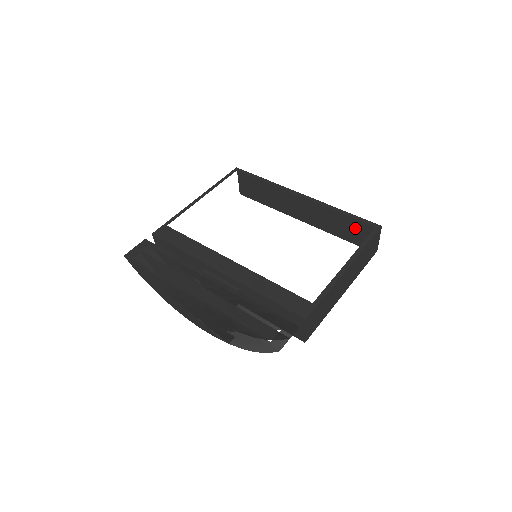
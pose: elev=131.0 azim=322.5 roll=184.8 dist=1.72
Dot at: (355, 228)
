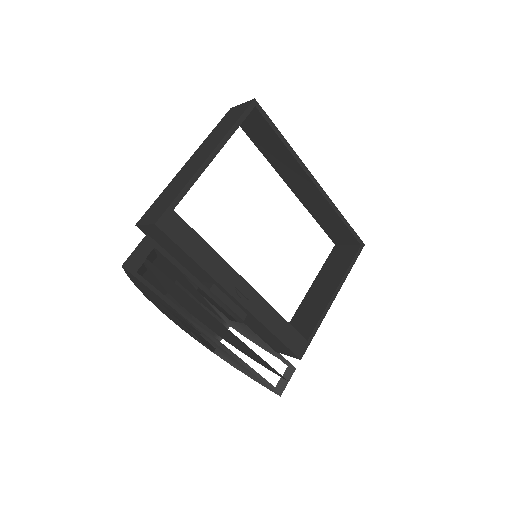
Dot at: (341, 231)
